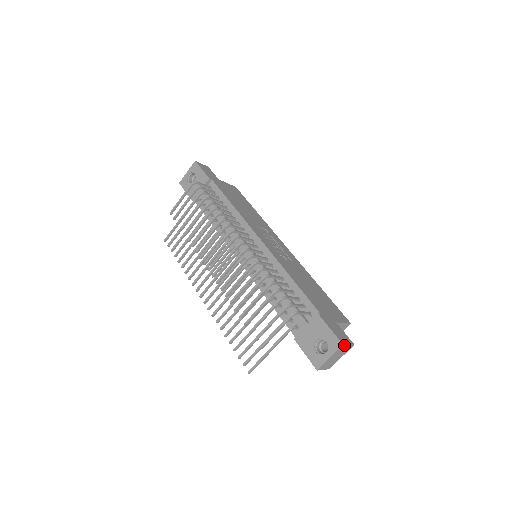
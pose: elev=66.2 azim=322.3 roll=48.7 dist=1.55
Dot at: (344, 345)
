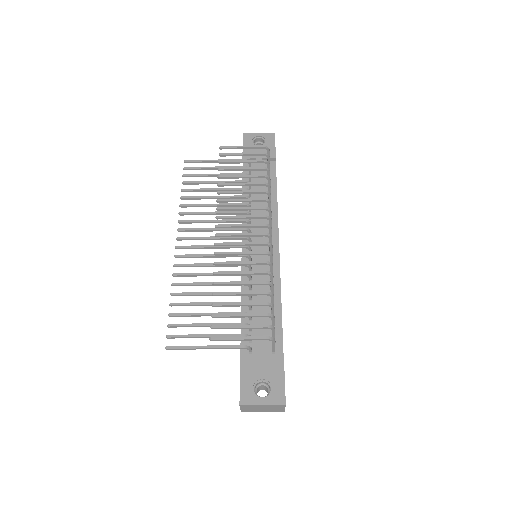
Dot at: (285, 405)
